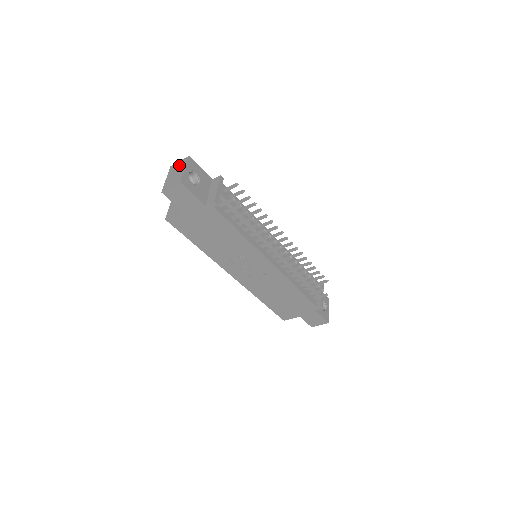
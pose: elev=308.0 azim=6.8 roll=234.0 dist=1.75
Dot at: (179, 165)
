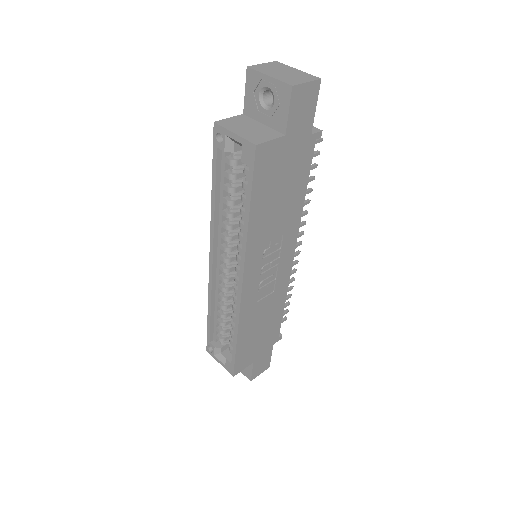
Dot at: (273, 66)
